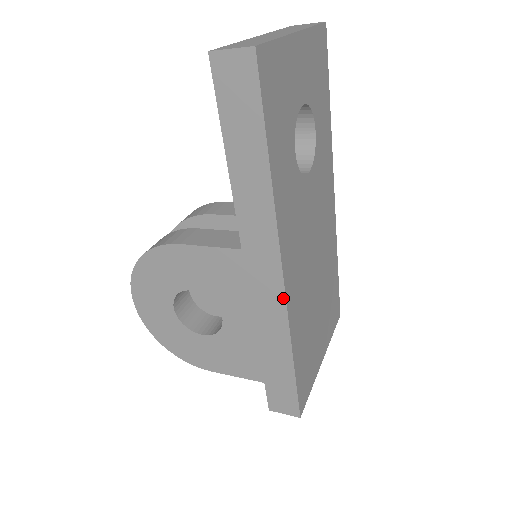
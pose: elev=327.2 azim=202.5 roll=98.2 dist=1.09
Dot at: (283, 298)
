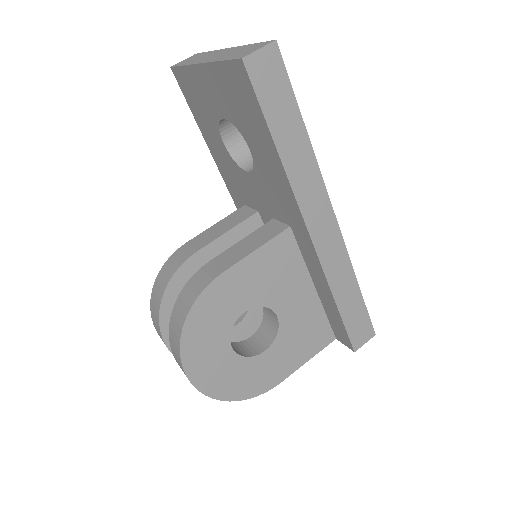
Dot at: (340, 237)
